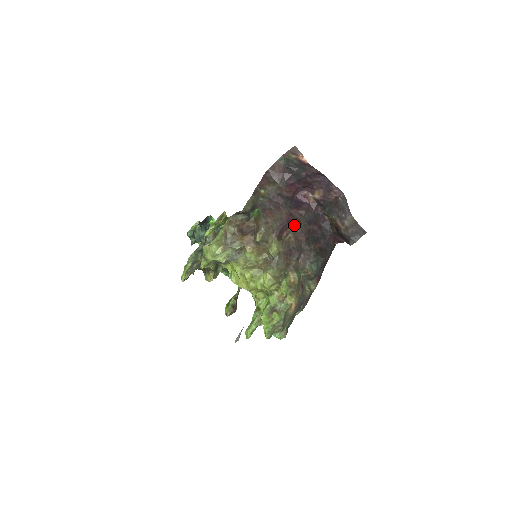
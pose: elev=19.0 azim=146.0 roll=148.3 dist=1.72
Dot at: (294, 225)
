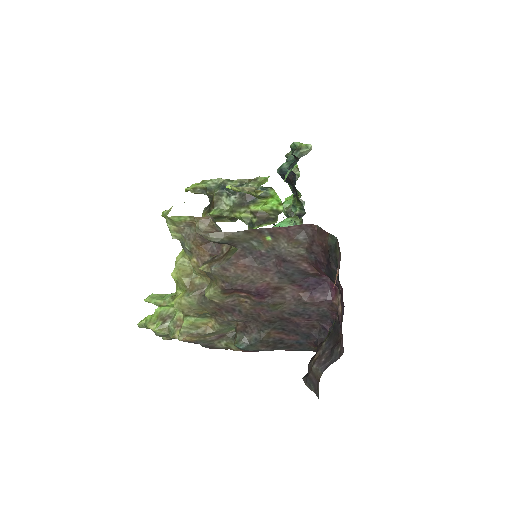
Dot at: (264, 300)
